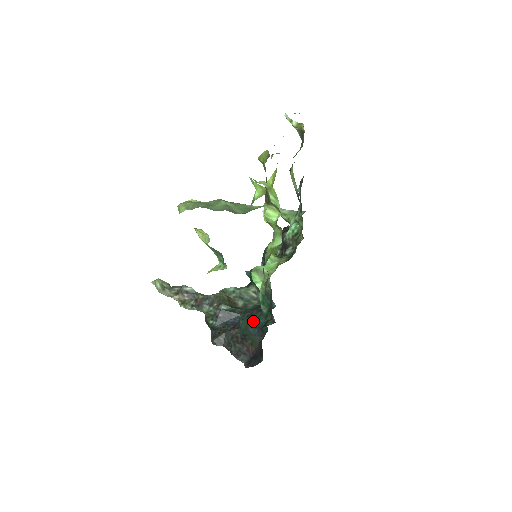
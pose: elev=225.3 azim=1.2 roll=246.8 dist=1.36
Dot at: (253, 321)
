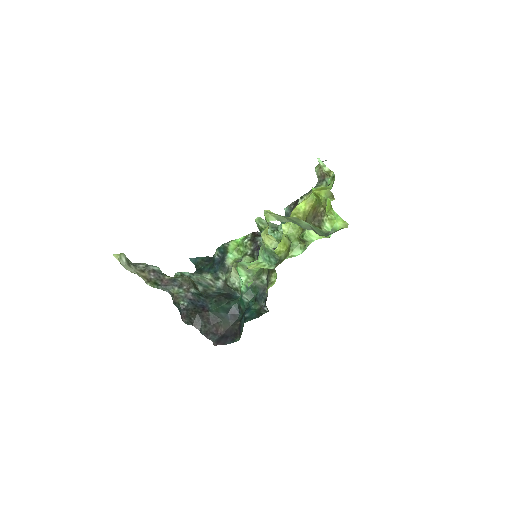
Dot at: (223, 306)
